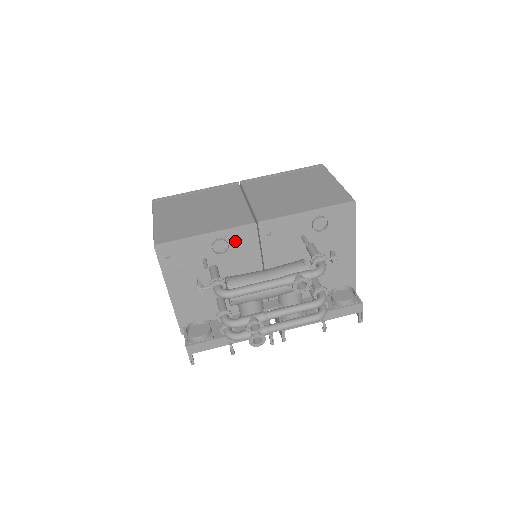
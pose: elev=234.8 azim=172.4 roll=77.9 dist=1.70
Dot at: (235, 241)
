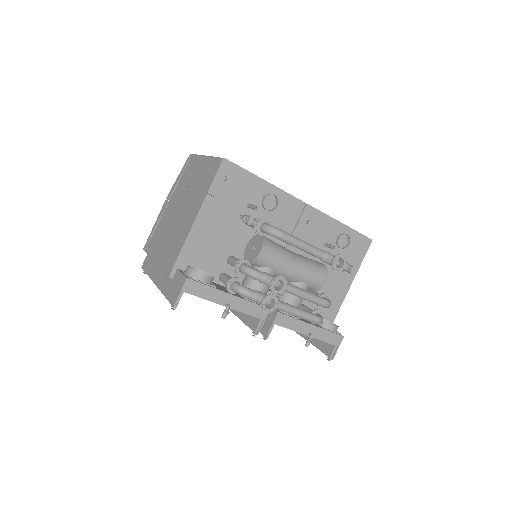
Dot at: (281, 208)
